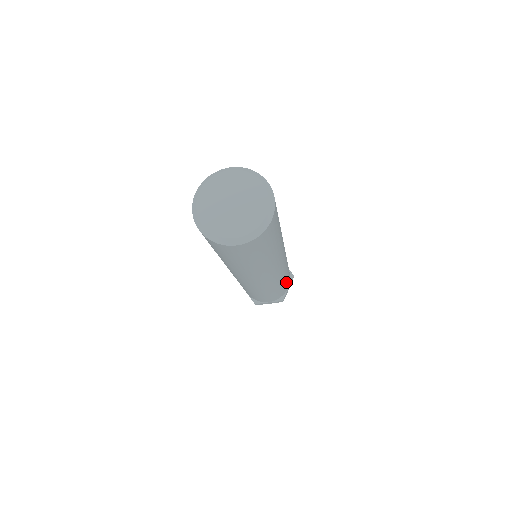
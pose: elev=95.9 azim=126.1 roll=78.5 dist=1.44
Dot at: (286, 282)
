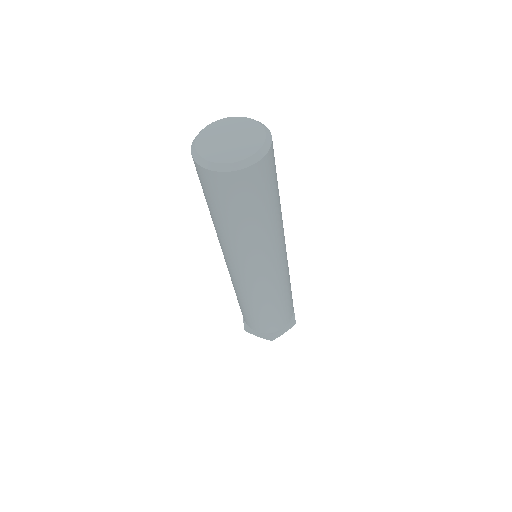
Dot at: (291, 291)
